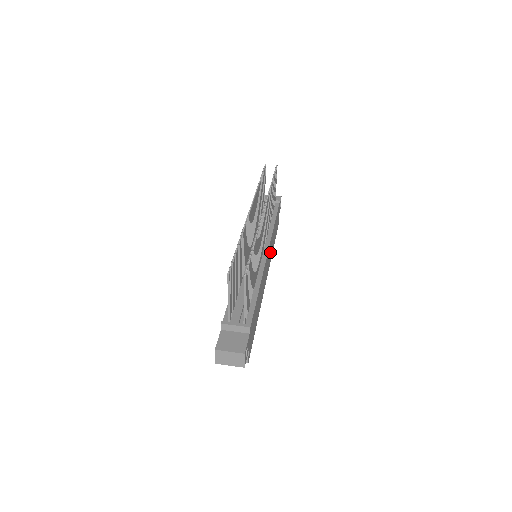
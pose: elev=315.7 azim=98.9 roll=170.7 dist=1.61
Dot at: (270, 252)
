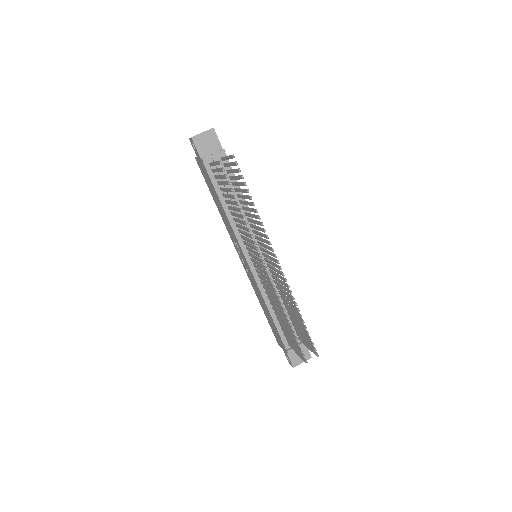
Dot at: occluded
